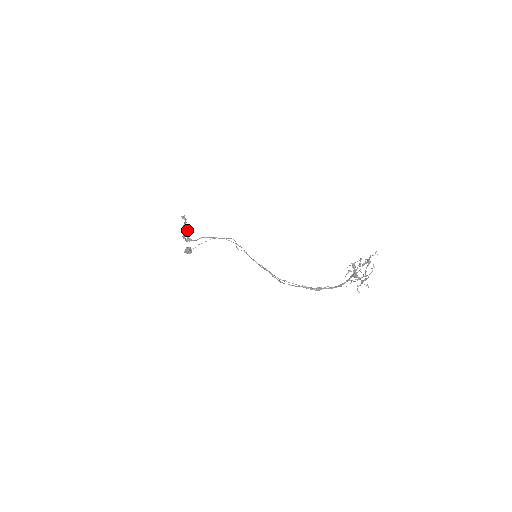
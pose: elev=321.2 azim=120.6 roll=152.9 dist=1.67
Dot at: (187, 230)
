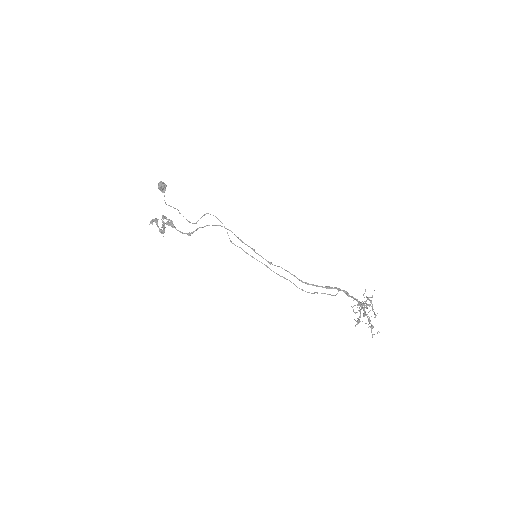
Dot at: (164, 228)
